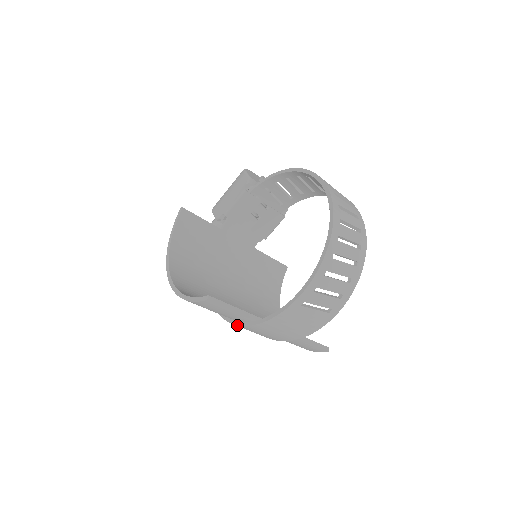
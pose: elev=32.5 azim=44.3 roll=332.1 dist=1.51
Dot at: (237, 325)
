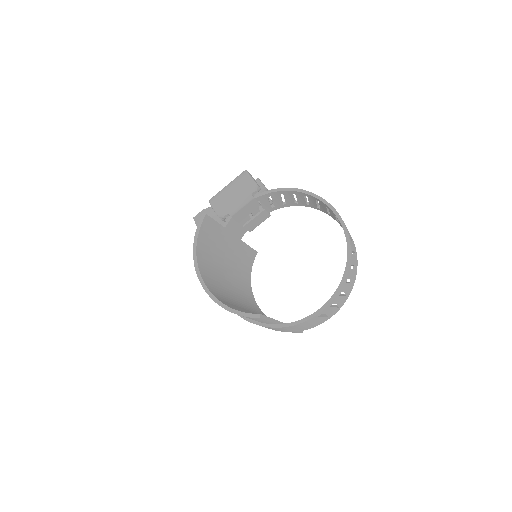
Dot at: (256, 324)
